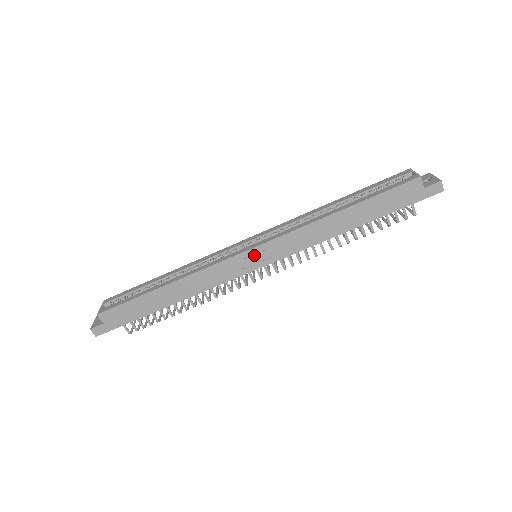
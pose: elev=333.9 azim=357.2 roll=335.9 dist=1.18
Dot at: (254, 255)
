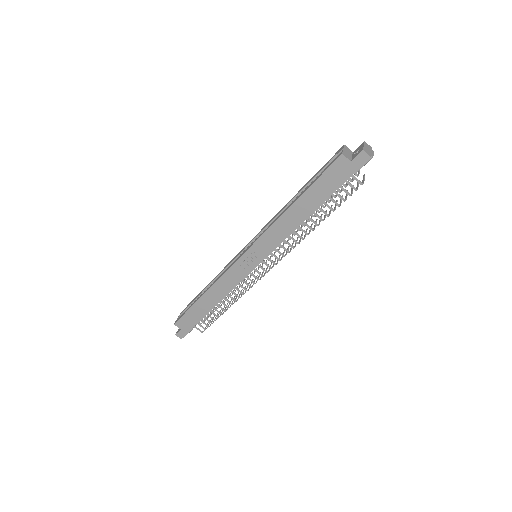
Dot at: (248, 258)
